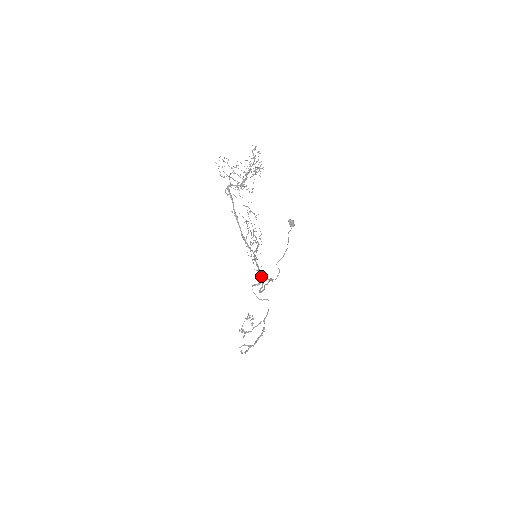
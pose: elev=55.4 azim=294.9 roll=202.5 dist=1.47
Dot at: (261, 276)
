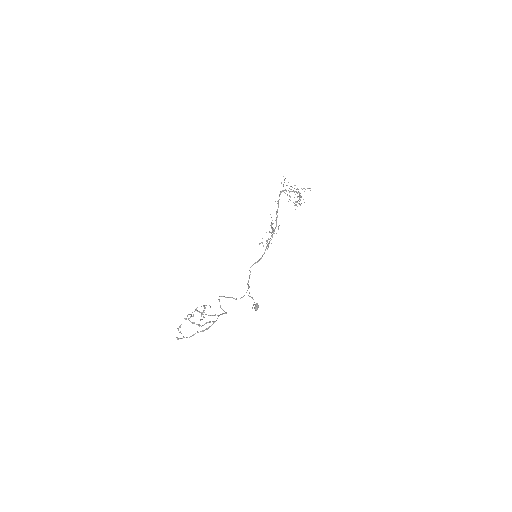
Dot at: occluded
